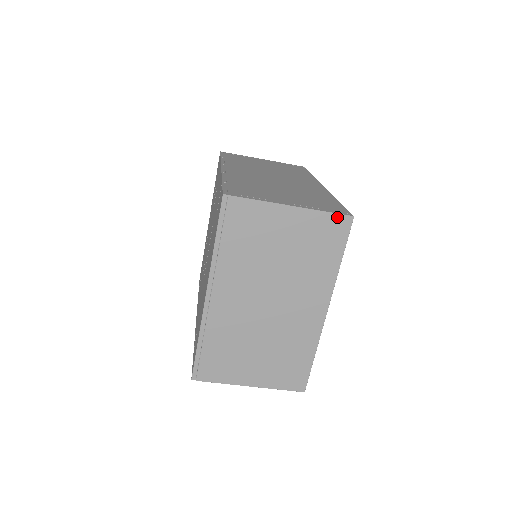
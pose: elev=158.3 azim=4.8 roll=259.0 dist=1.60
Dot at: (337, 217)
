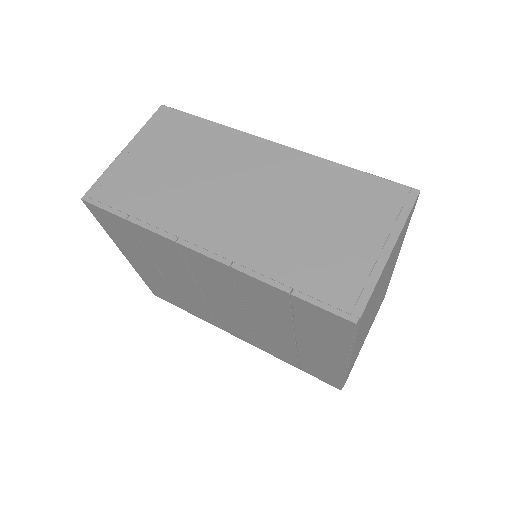
Dot at: (412, 208)
